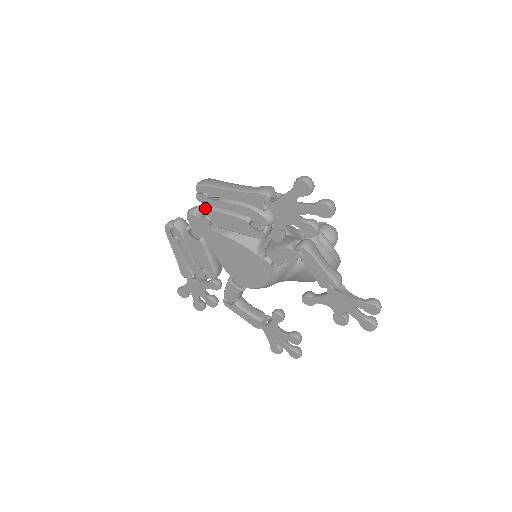
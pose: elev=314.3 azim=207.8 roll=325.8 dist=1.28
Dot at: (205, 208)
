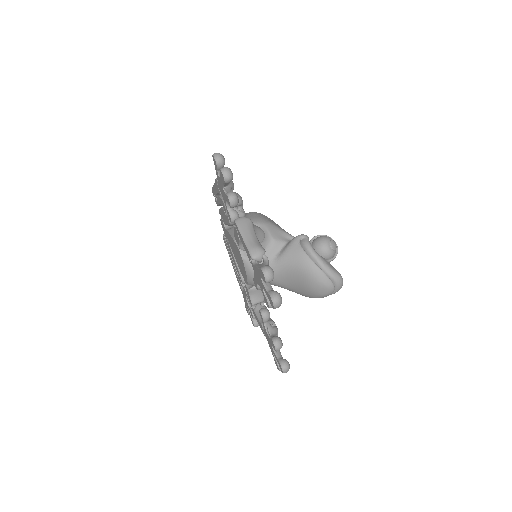
Dot at: occluded
